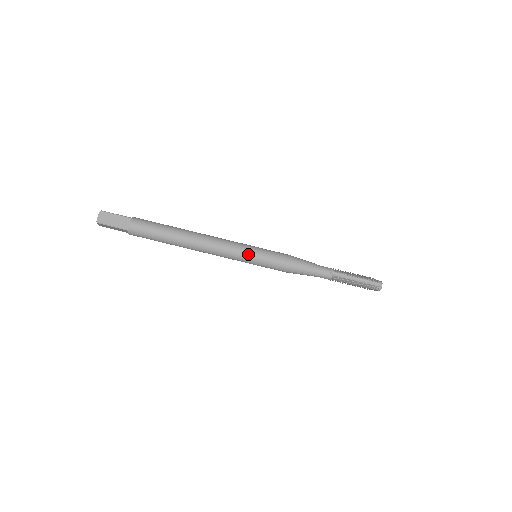
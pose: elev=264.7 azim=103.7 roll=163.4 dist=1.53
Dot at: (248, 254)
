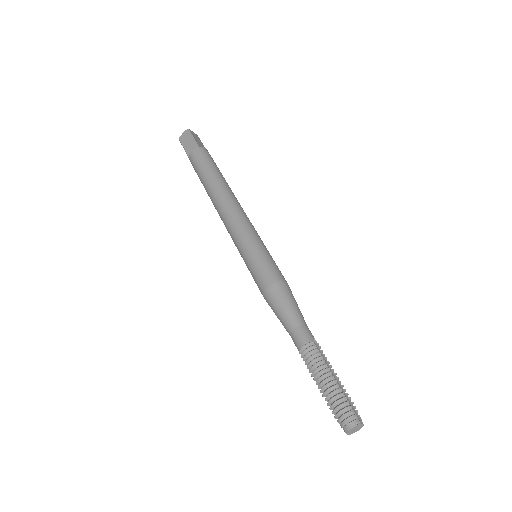
Dot at: (259, 239)
